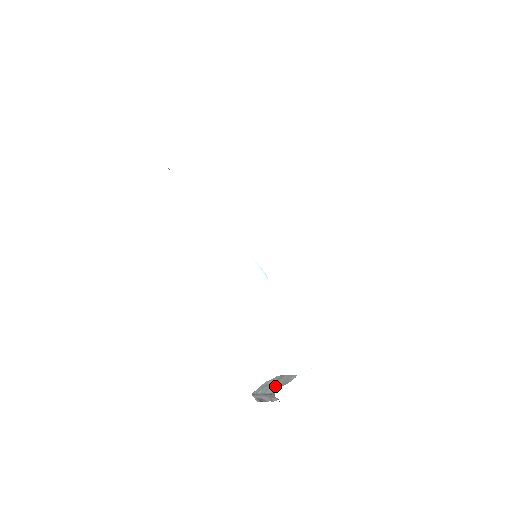
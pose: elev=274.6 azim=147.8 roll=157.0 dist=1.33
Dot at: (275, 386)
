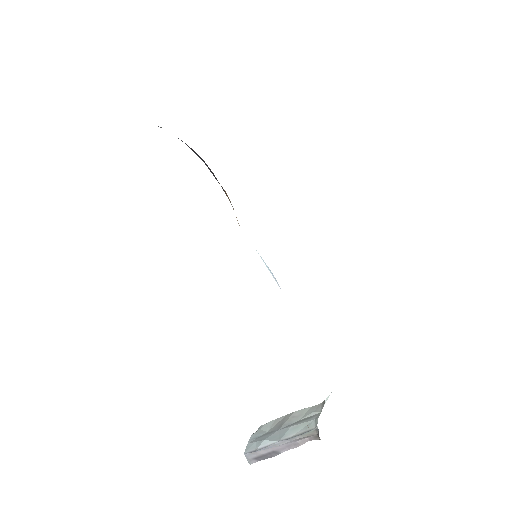
Dot at: (297, 424)
